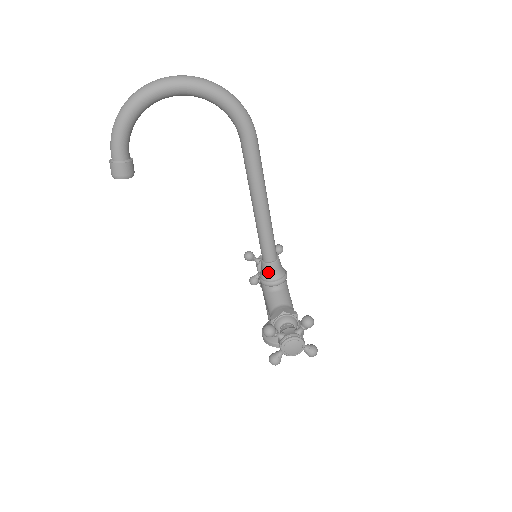
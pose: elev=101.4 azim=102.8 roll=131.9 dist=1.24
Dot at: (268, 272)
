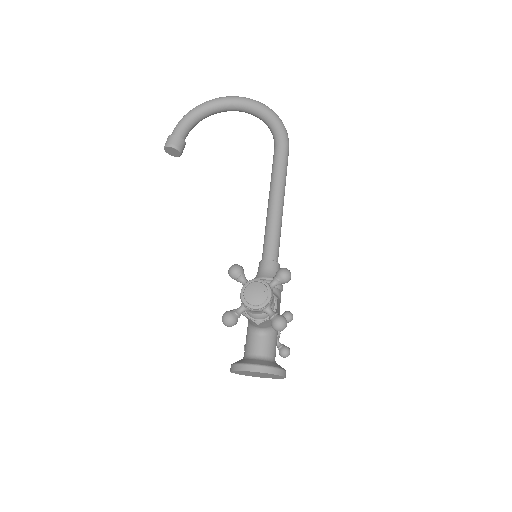
Dot at: (262, 270)
